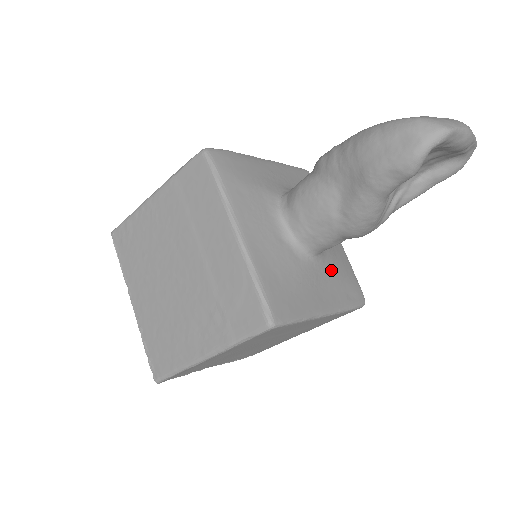
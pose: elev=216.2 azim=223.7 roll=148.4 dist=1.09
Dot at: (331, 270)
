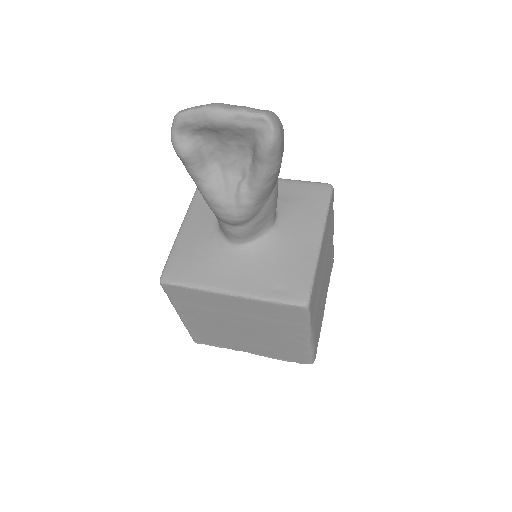
Dot at: (262, 262)
